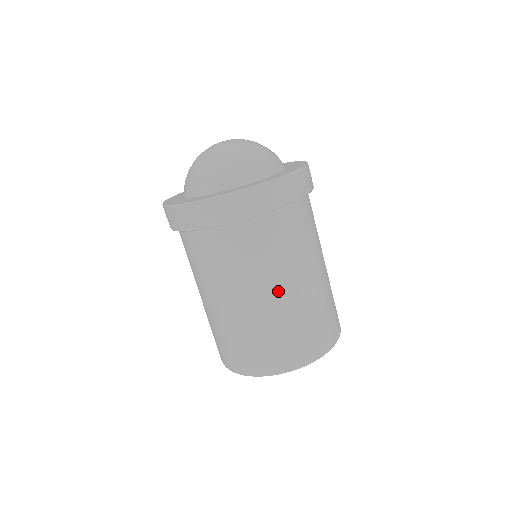
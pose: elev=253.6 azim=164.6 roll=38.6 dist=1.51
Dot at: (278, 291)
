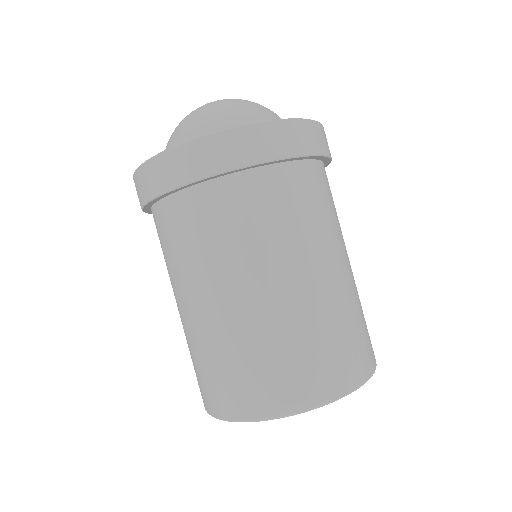
Dot at: (331, 266)
